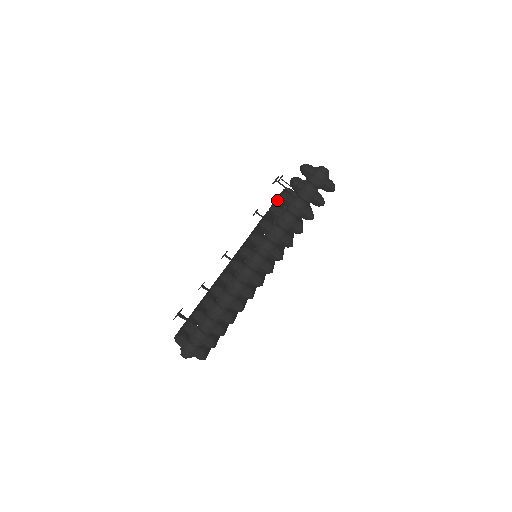
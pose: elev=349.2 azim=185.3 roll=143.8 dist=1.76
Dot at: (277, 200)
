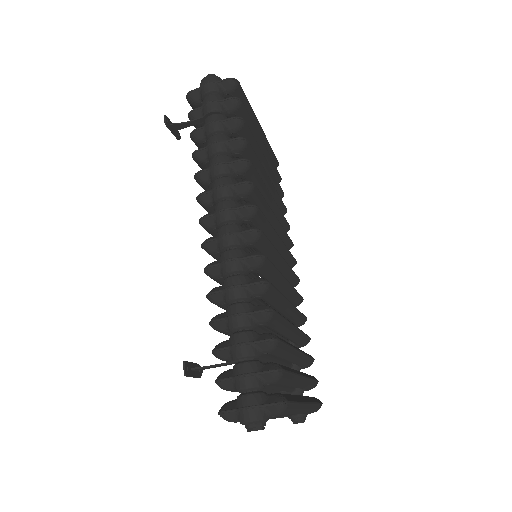
Dot at: occluded
